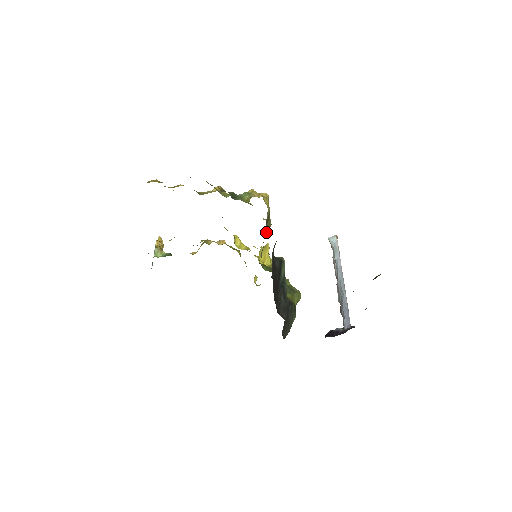
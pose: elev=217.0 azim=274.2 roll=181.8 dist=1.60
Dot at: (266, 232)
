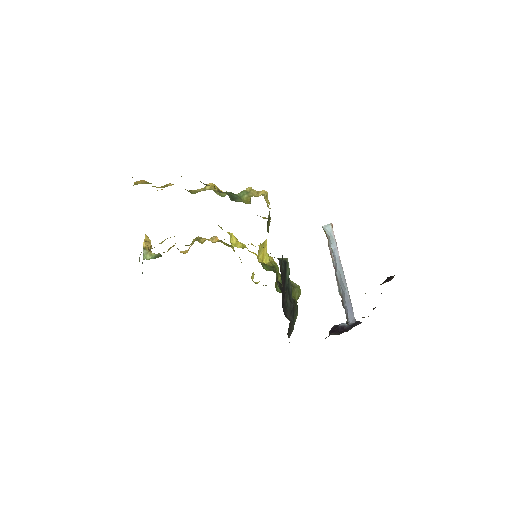
Dot at: occluded
